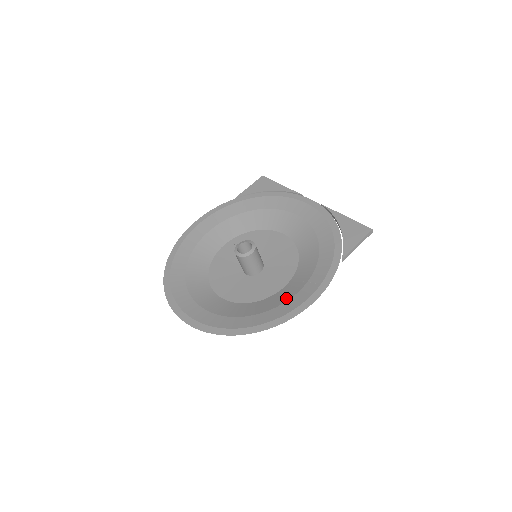
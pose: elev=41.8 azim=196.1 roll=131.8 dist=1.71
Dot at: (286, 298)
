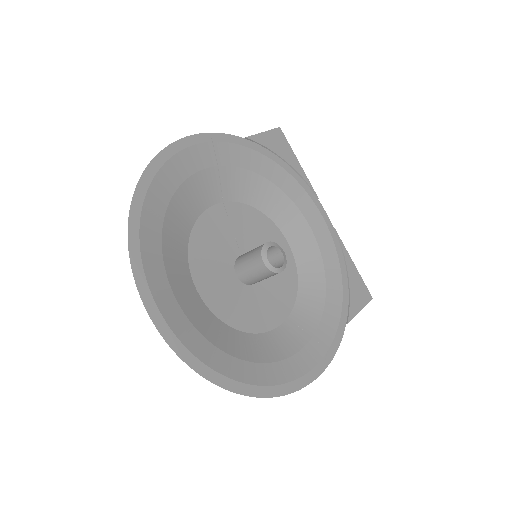
Dot at: (289, 350)
